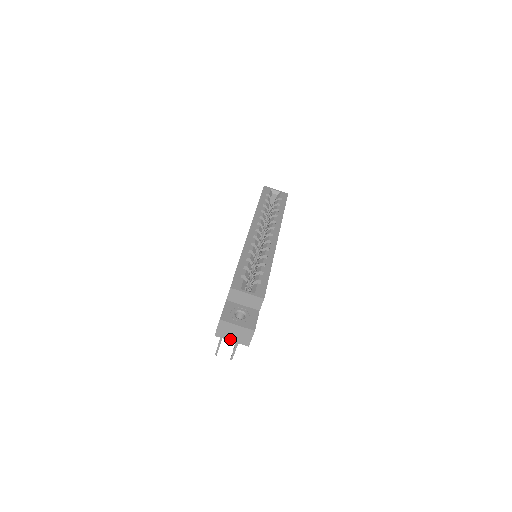
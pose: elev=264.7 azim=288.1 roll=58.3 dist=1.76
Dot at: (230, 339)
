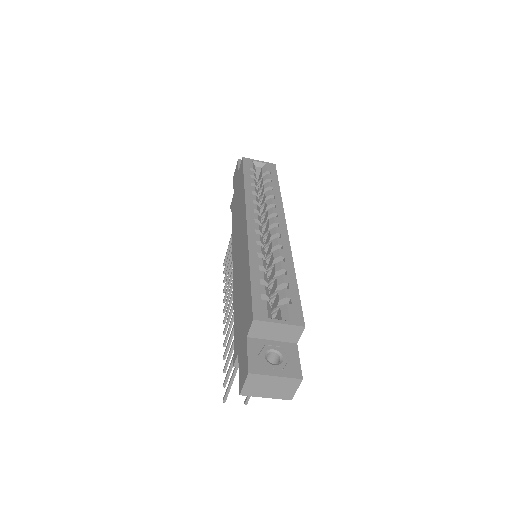
Dot at: (263, 395)
